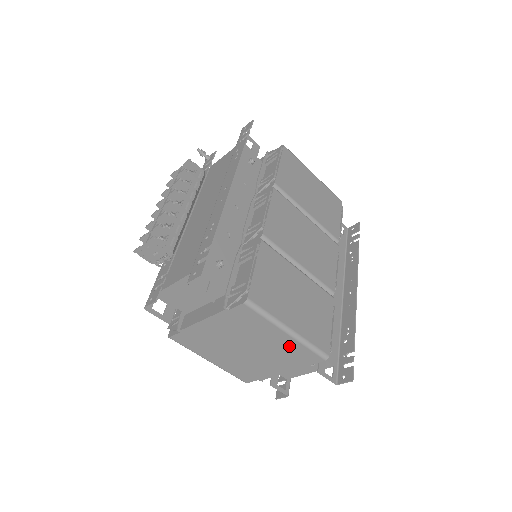
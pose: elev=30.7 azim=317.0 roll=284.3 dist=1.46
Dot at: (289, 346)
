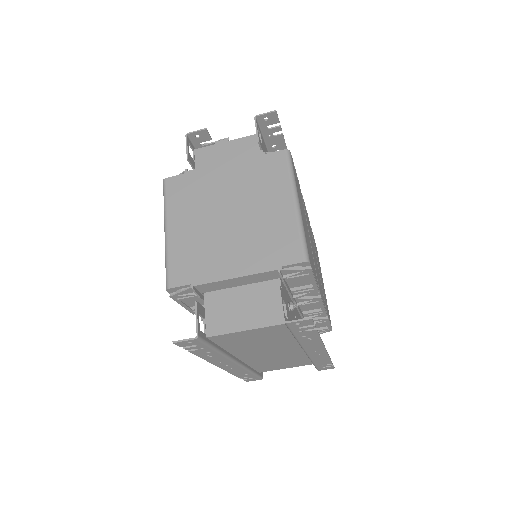
Dot at: (281, 224)
